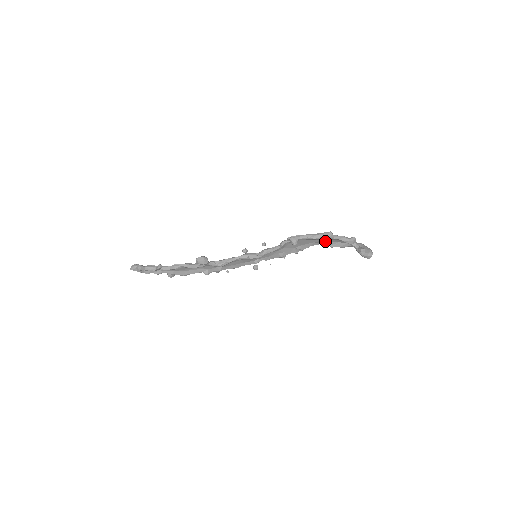
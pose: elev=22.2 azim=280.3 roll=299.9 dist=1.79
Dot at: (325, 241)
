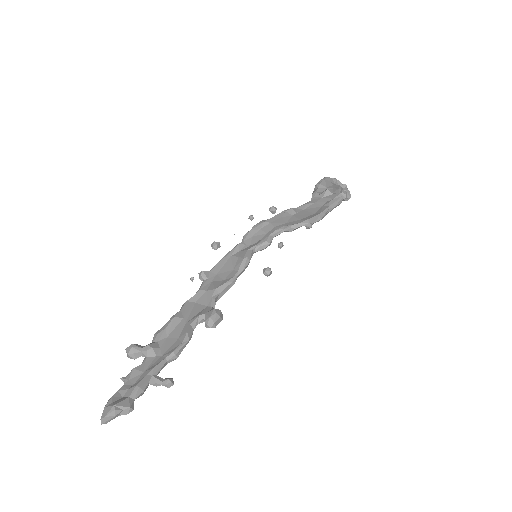
Dot at: occluded
